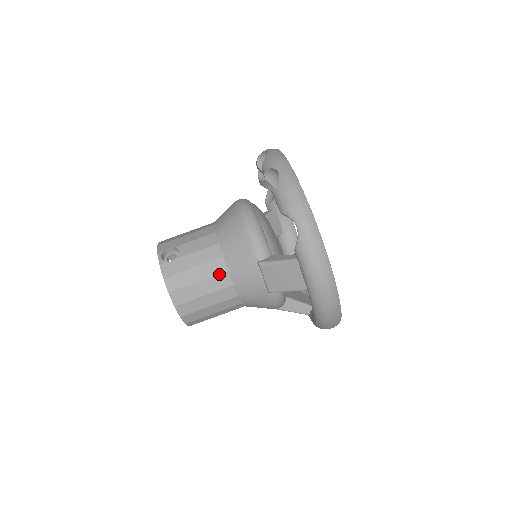
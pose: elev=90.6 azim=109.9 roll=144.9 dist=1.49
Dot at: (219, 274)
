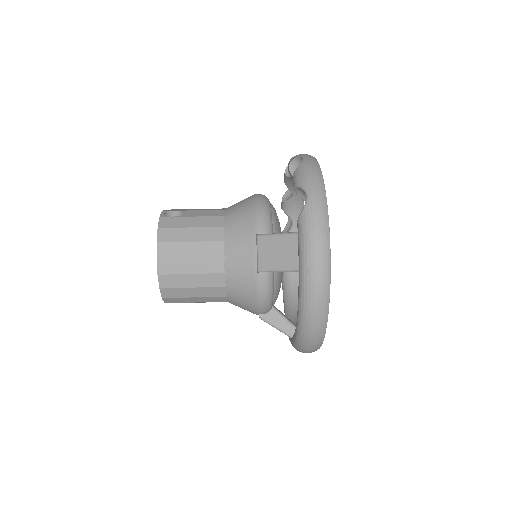
Dot at: (214, 241)
